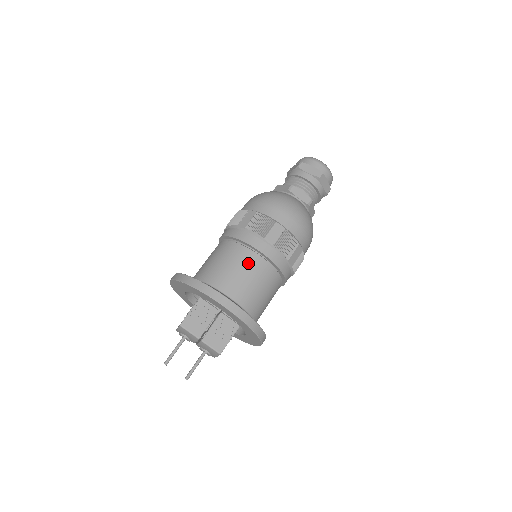
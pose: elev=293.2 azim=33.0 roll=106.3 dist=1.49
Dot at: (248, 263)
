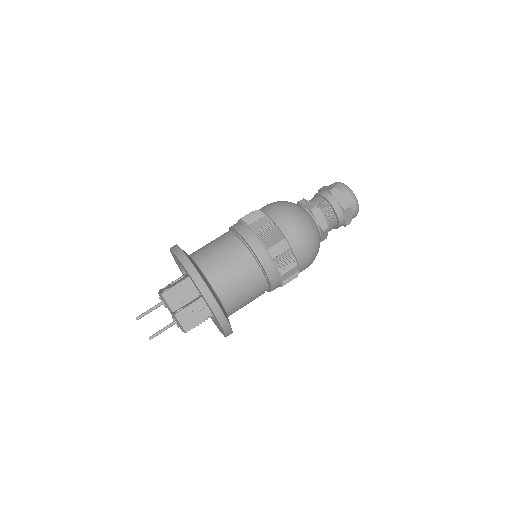
Dot at: (243, 265)
